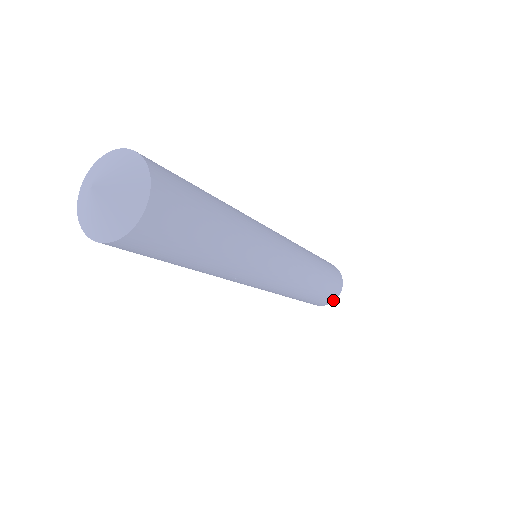
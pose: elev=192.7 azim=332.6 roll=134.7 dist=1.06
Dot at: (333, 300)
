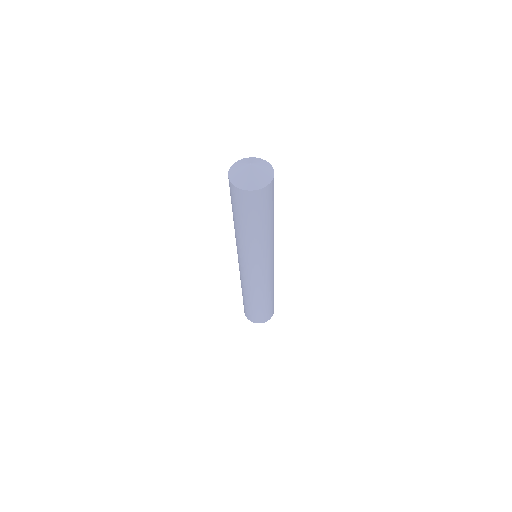
Dot at: (262, 322)
